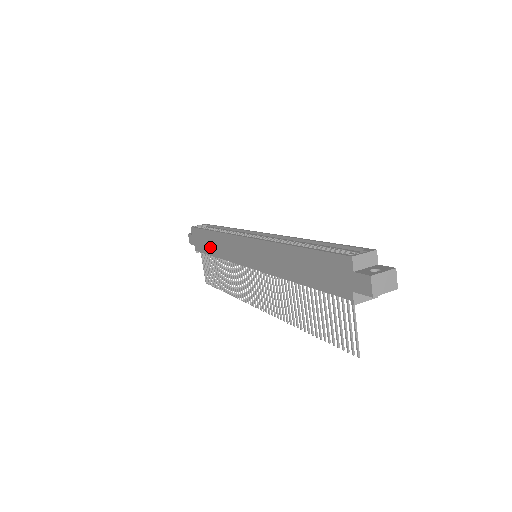
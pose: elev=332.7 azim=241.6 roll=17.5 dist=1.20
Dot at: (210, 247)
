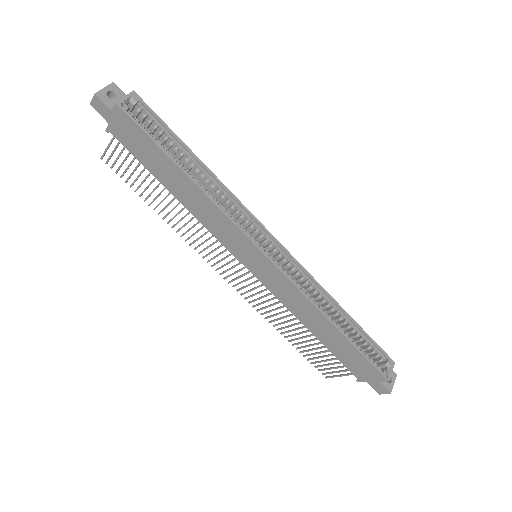
Dot at: (165, 176)
